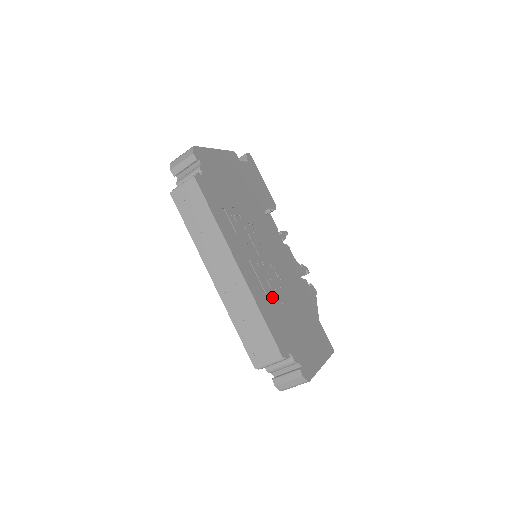
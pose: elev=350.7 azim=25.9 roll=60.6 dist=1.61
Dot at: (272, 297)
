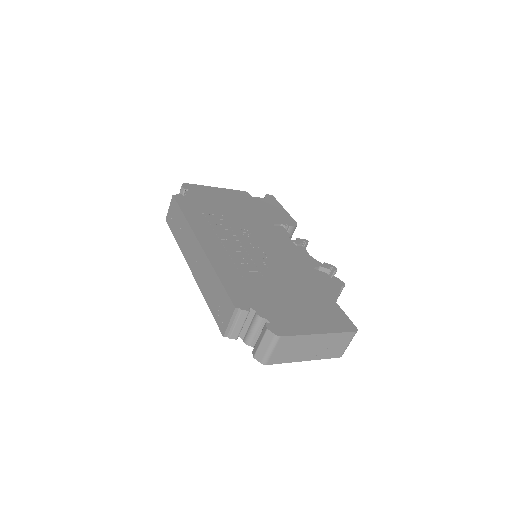
Dot at: (246, 269)
